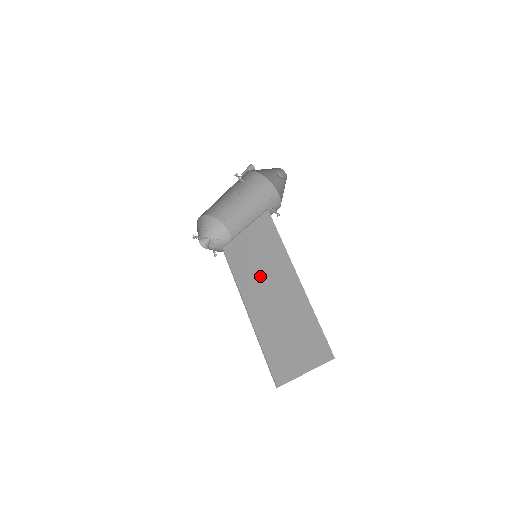
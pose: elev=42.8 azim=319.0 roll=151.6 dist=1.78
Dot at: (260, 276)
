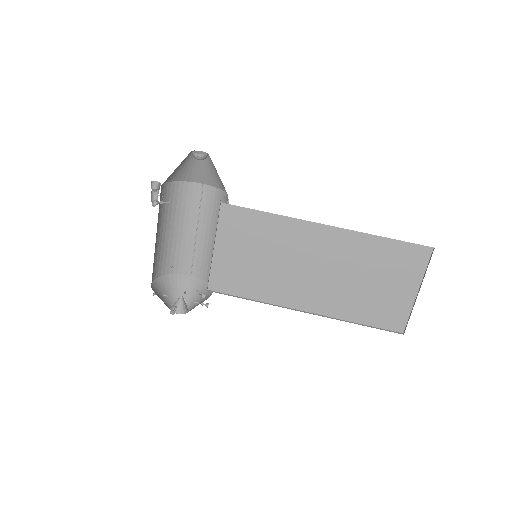
Dot at: (280, 268)
